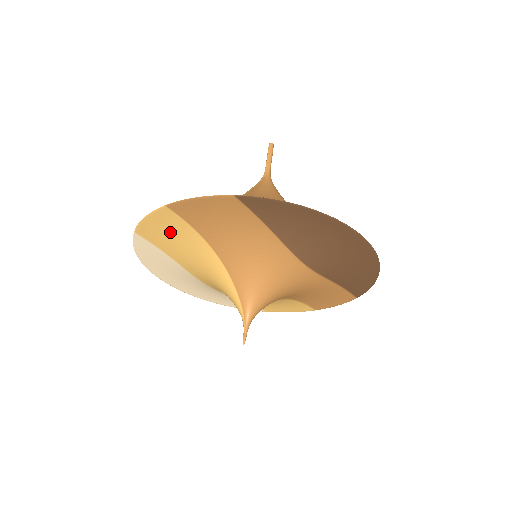
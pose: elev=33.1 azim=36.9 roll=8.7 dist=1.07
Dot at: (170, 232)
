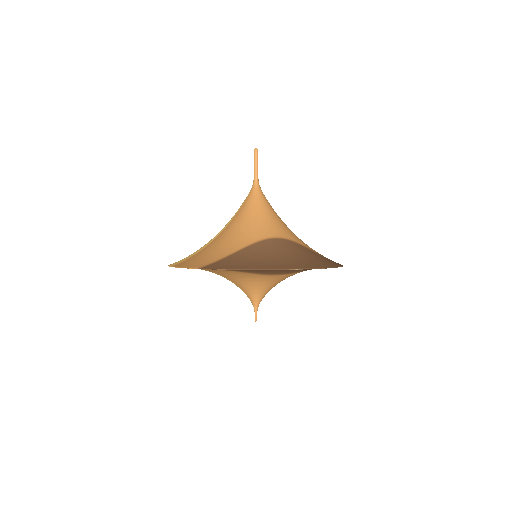
Dot at: occluded
